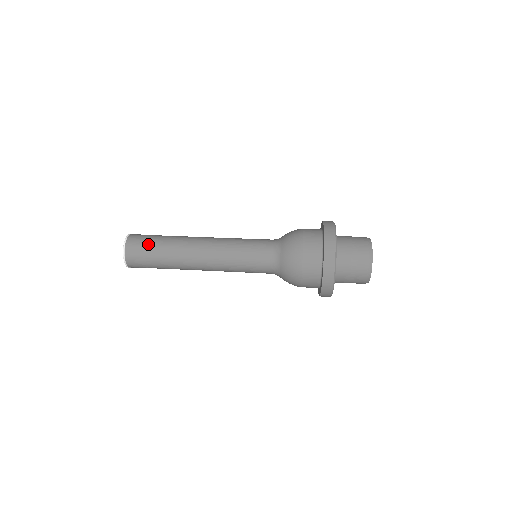
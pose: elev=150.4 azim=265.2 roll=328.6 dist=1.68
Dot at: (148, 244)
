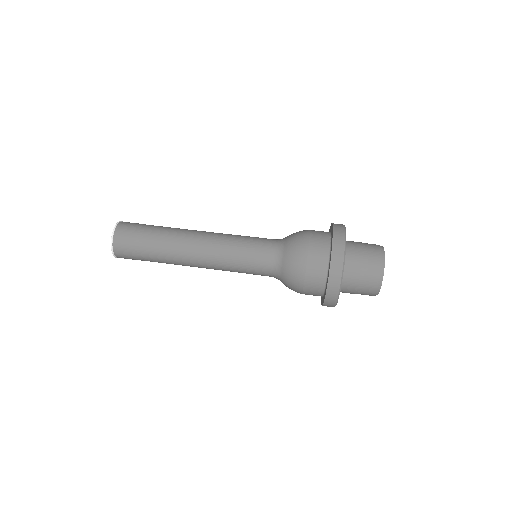
Dot at: (137, 240)
